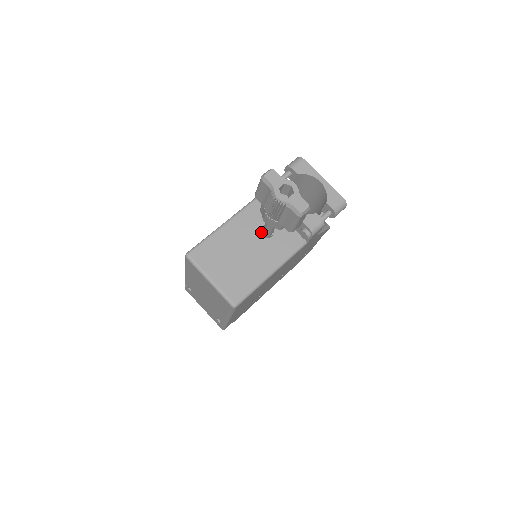
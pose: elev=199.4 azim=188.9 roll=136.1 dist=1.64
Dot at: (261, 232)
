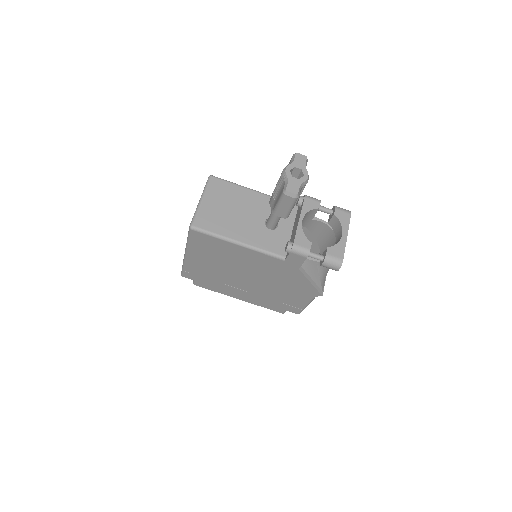
Dot at: occluded
